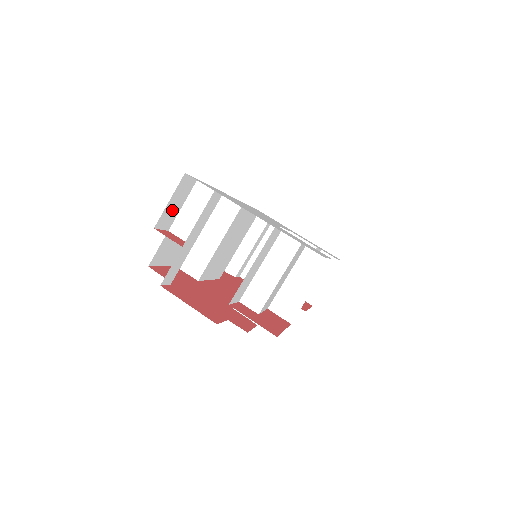
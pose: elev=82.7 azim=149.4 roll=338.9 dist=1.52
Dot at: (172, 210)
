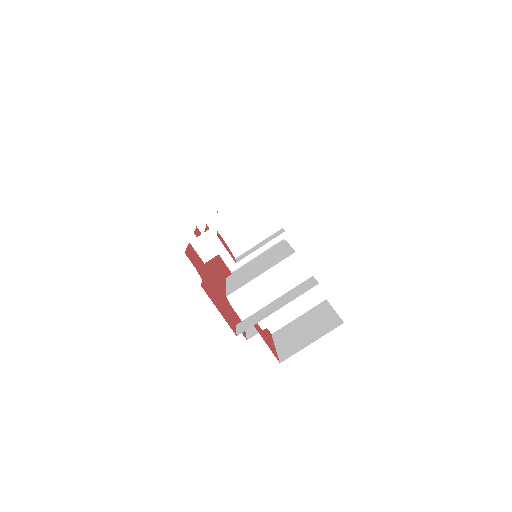
Dot at: occluded
